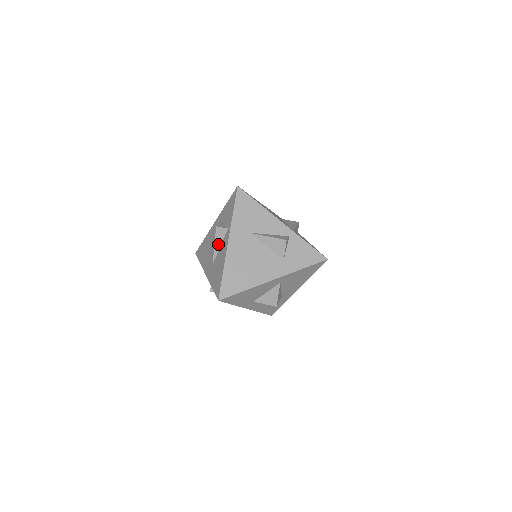
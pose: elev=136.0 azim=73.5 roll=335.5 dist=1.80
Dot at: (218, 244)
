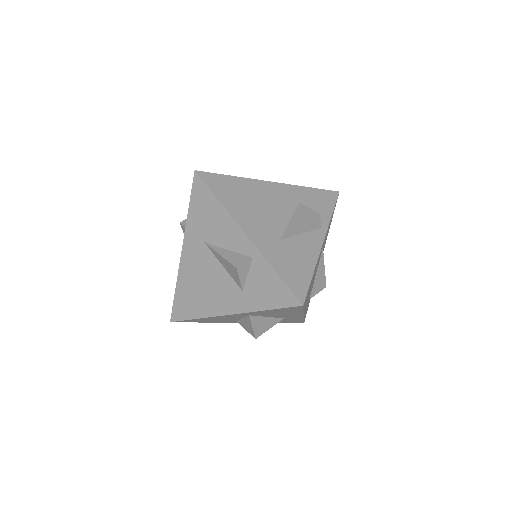
Dot at: occluded
